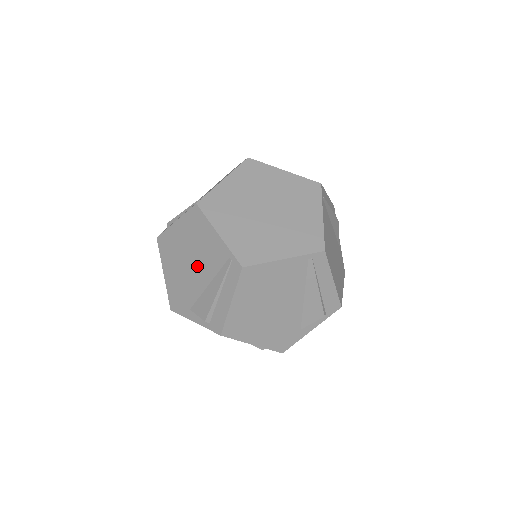
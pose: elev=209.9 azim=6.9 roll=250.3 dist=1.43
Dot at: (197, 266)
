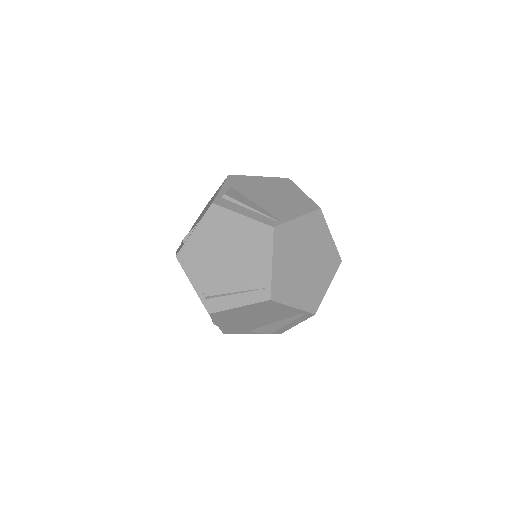
Dot at: (263, 319)
